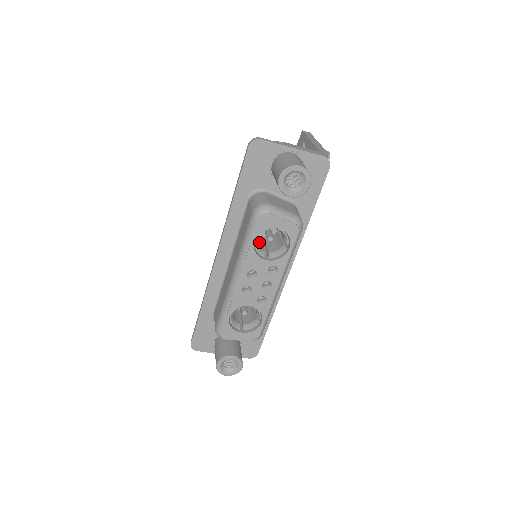
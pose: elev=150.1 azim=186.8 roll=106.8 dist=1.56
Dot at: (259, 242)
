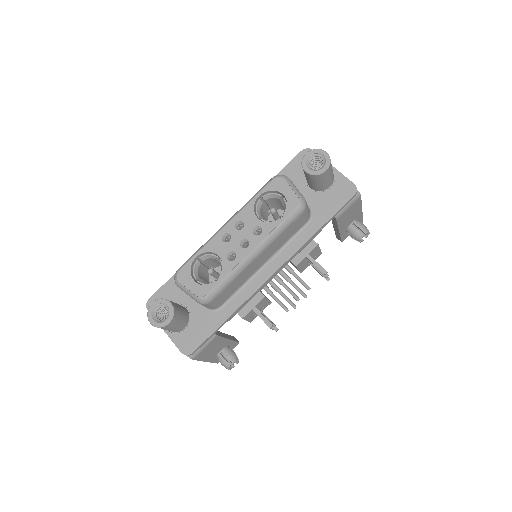
Dot at: (264, 218)
